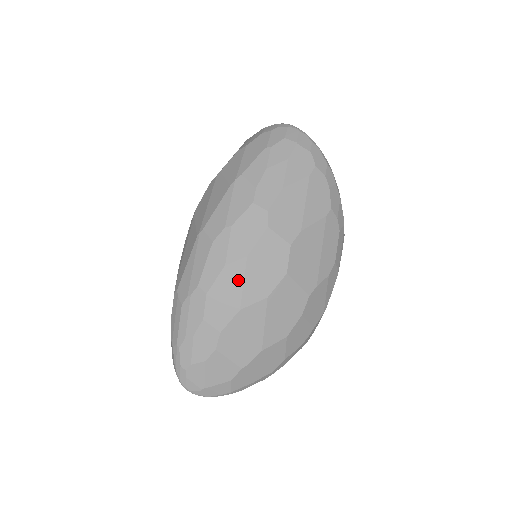
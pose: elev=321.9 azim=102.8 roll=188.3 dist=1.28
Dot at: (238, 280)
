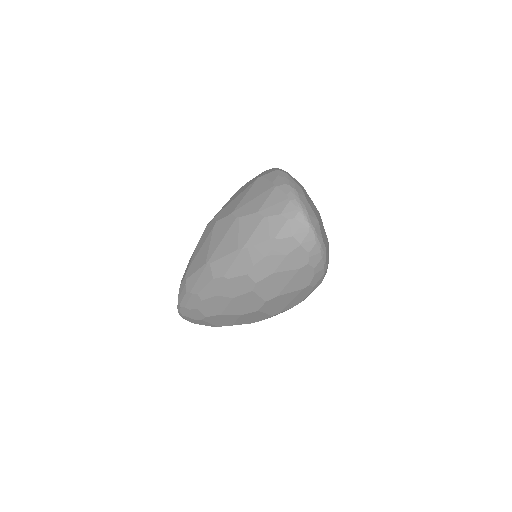
Dot at: (224, 304)
